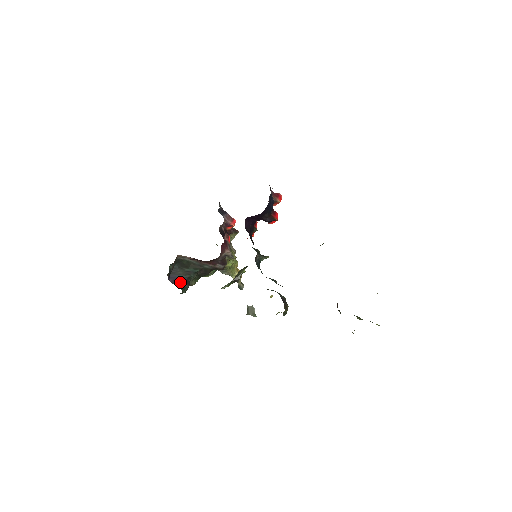
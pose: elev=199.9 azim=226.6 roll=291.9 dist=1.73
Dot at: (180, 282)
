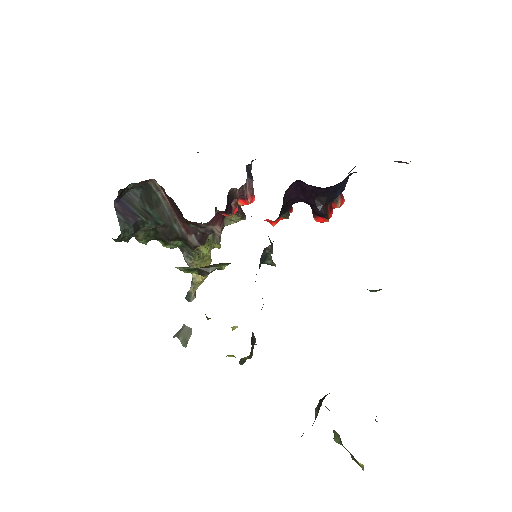
Dot at: (127, 217)
